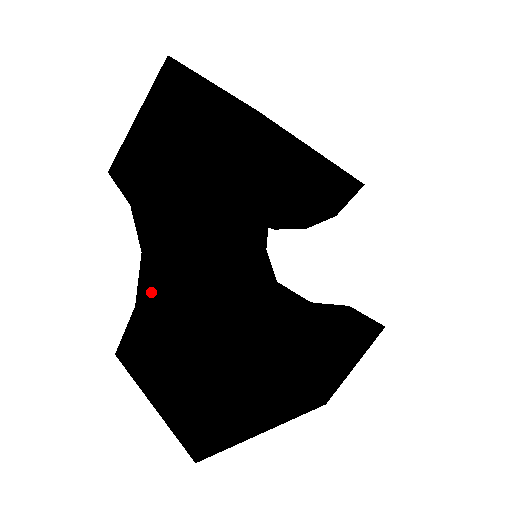
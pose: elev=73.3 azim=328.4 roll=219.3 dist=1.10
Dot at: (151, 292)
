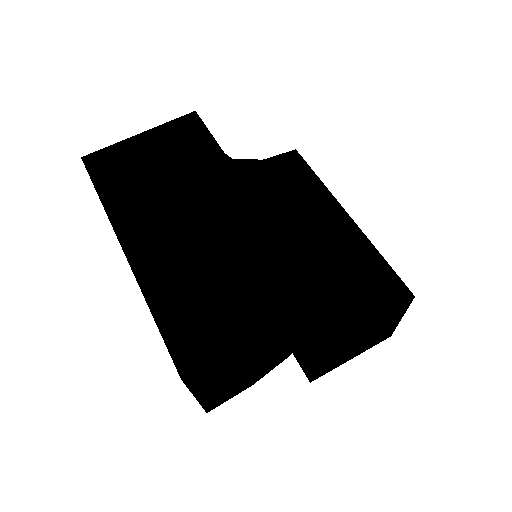
Dot at: occluded
